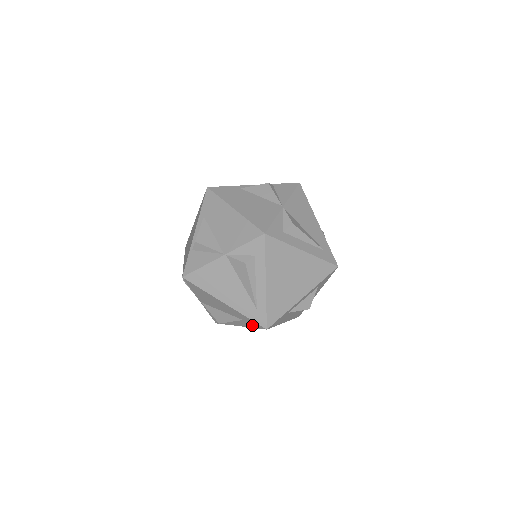
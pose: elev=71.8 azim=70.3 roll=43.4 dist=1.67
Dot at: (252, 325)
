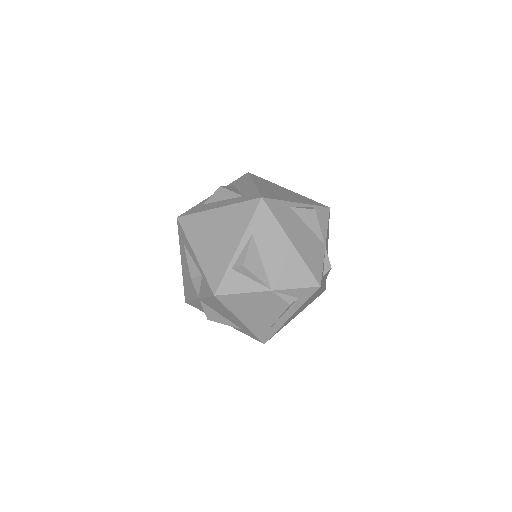
Dot at: (248, 334)
